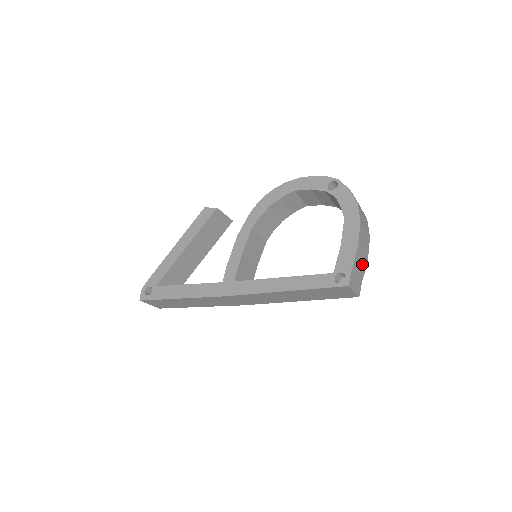
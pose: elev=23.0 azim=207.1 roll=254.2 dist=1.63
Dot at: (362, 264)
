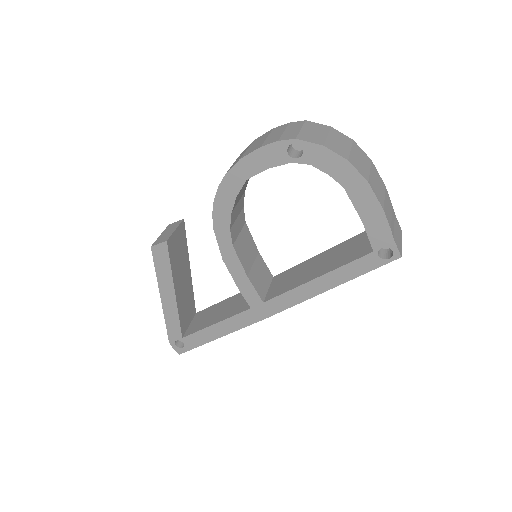
Dot at: (389, 206)
